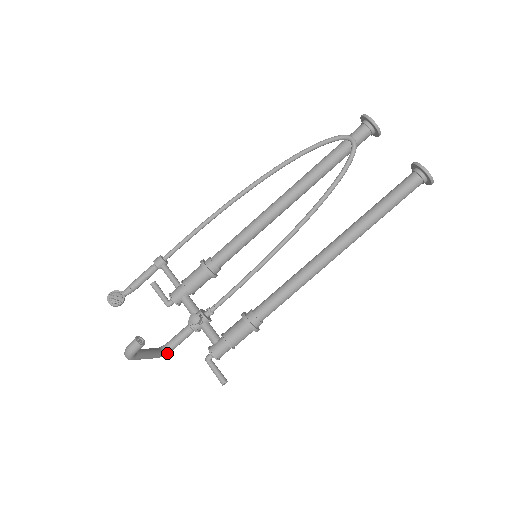
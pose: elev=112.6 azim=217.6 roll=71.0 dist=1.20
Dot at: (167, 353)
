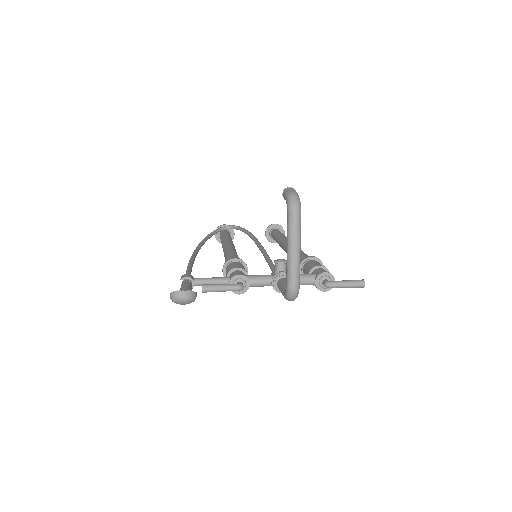
Dot at: occluded
